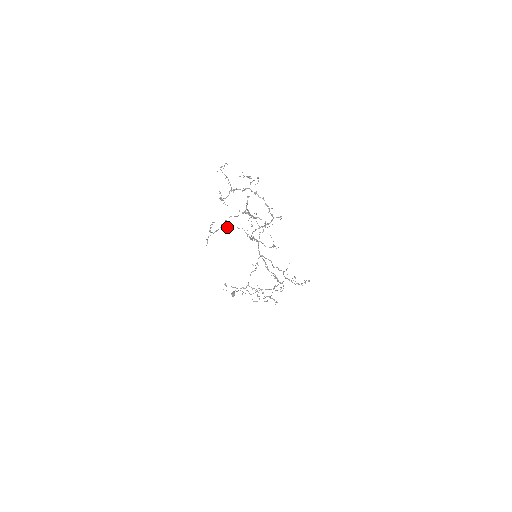
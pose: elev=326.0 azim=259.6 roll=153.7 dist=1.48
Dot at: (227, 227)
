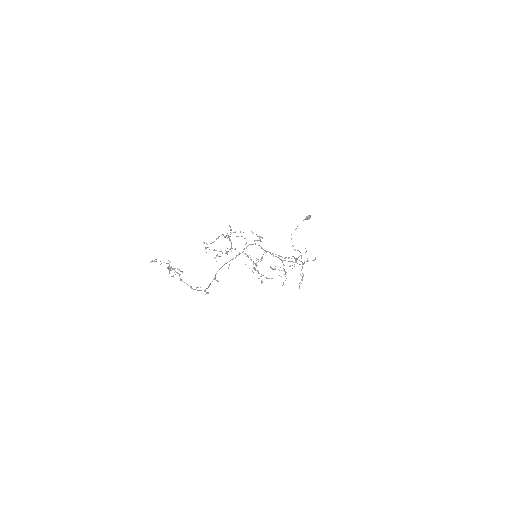
Dot at: (226, 235)
